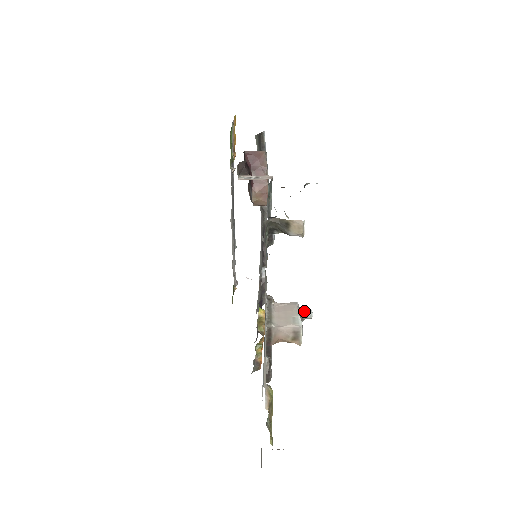
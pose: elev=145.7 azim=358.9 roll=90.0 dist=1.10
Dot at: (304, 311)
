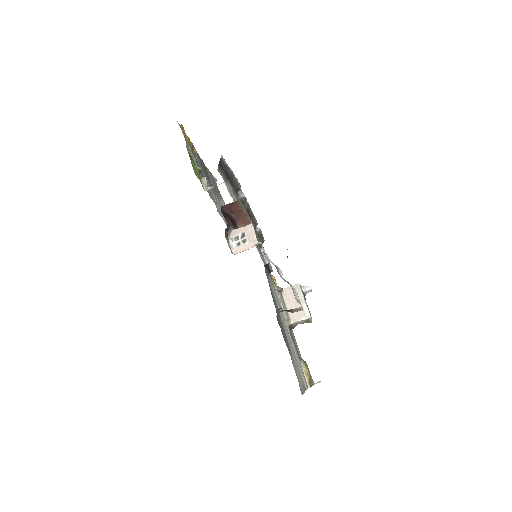
Dot at: (305, 290)
